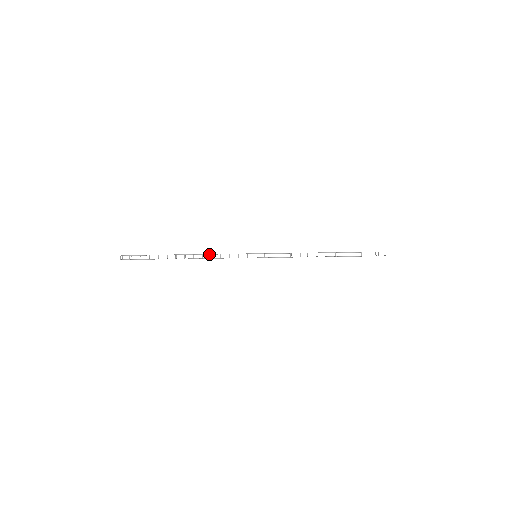
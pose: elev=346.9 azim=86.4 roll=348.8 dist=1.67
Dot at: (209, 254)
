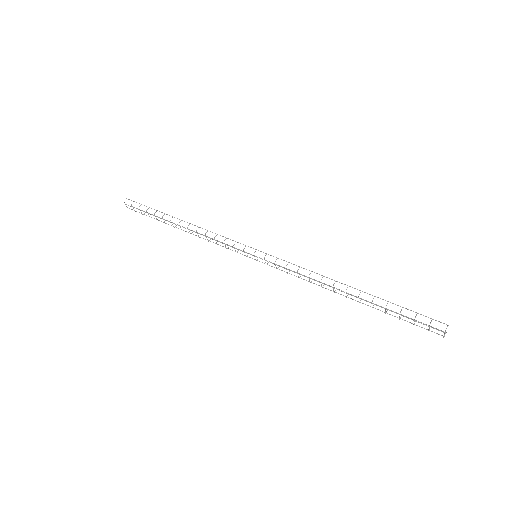
Dot at: occluded
